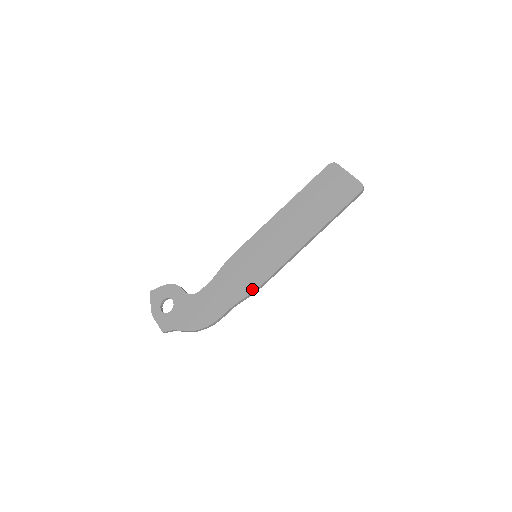
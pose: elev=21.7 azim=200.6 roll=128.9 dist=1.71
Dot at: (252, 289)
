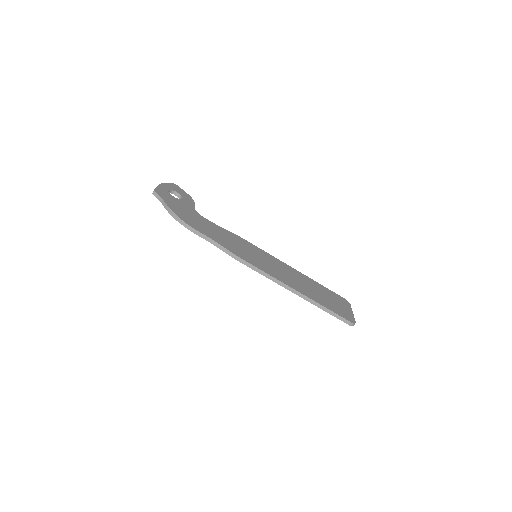
Dot at: (235, 253)
